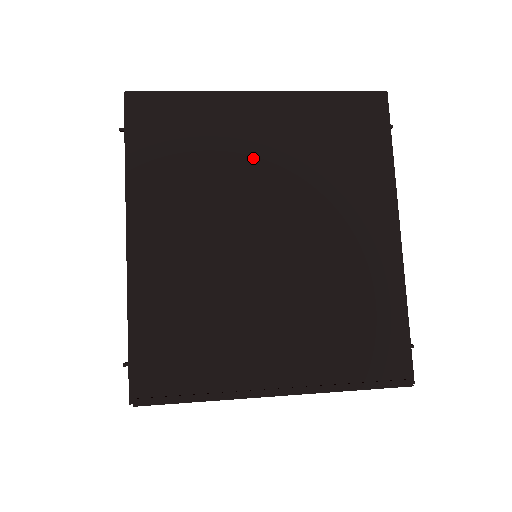
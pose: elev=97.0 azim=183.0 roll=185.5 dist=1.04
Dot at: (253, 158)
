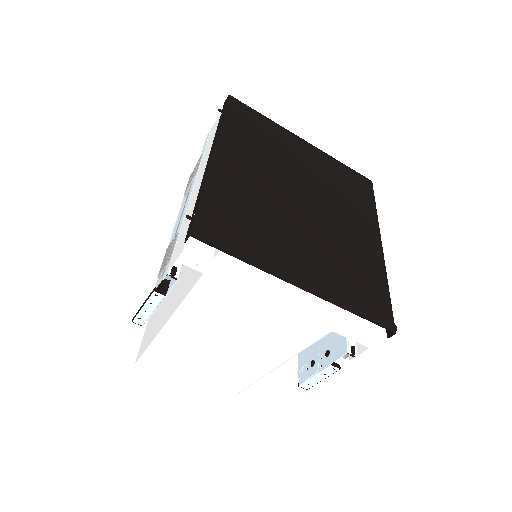
Dot at: (299, 163)
